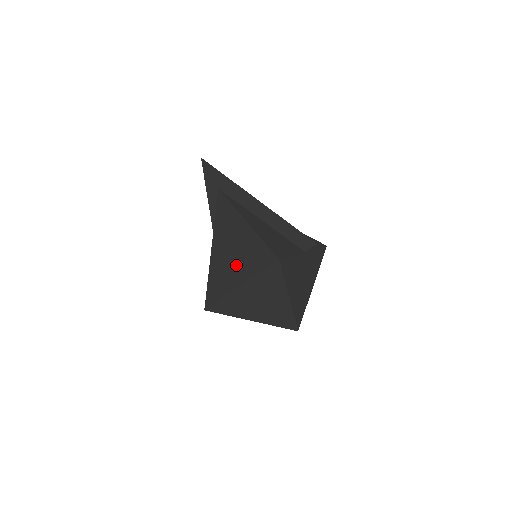
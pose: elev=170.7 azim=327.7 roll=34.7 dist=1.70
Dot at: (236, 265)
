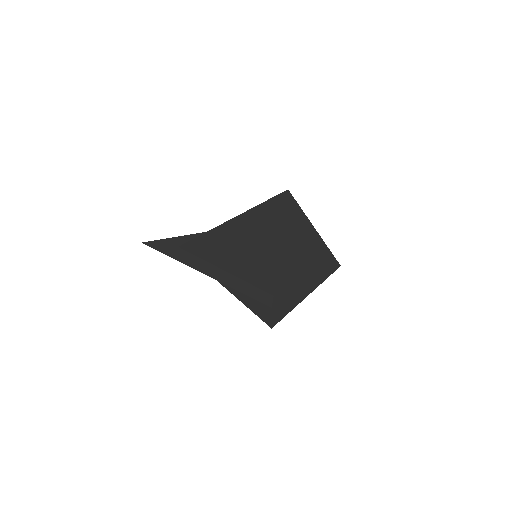
Dot at: (261, 224)
